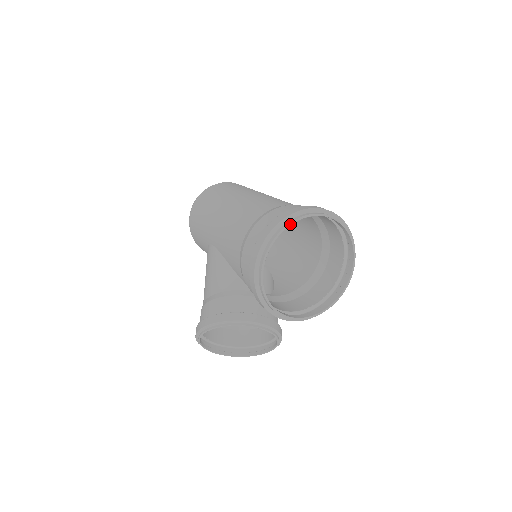
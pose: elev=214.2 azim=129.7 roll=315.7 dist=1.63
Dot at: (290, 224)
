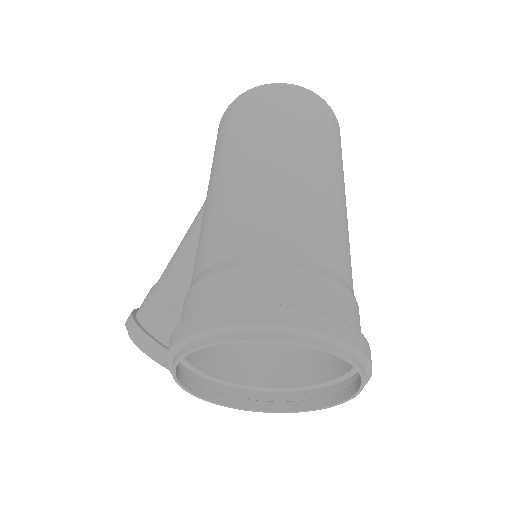
Dot at: (238, 341)
